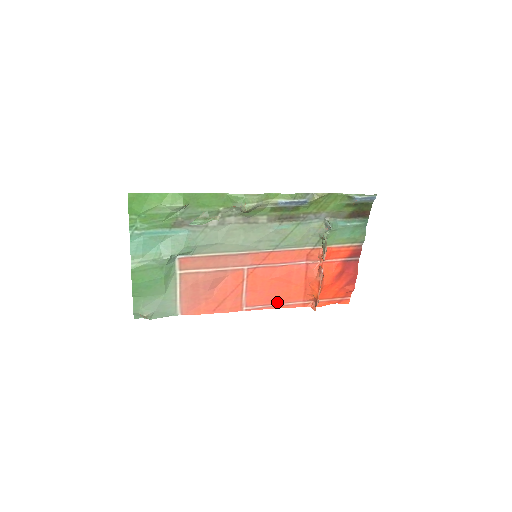
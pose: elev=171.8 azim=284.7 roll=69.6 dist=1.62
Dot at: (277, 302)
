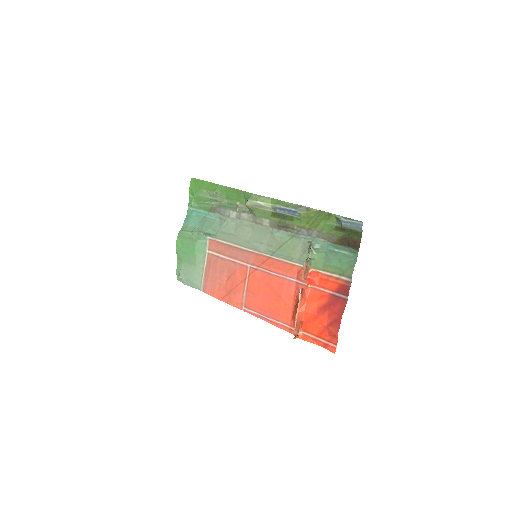
Dot at: (268, 314)
